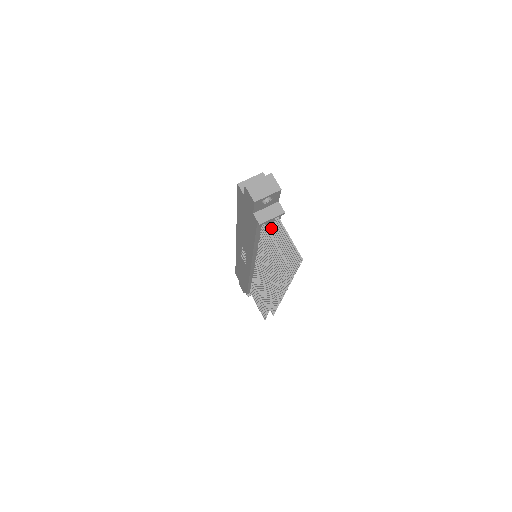
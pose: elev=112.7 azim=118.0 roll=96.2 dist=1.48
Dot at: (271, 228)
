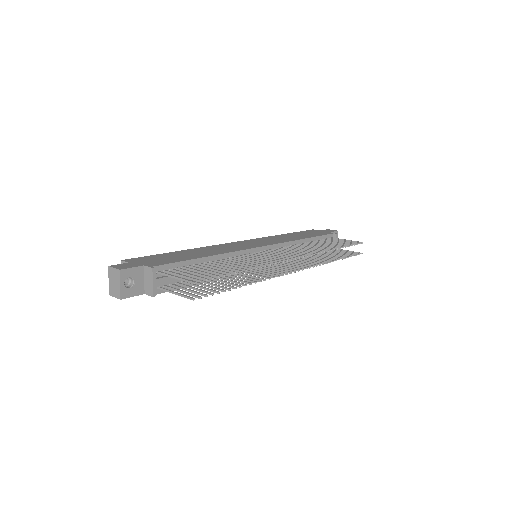
Dot at: occluded
